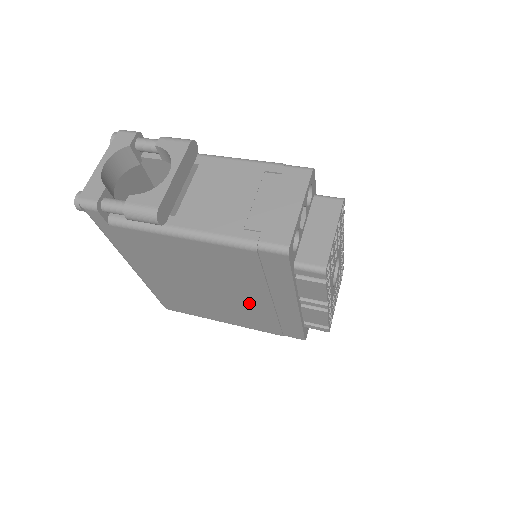
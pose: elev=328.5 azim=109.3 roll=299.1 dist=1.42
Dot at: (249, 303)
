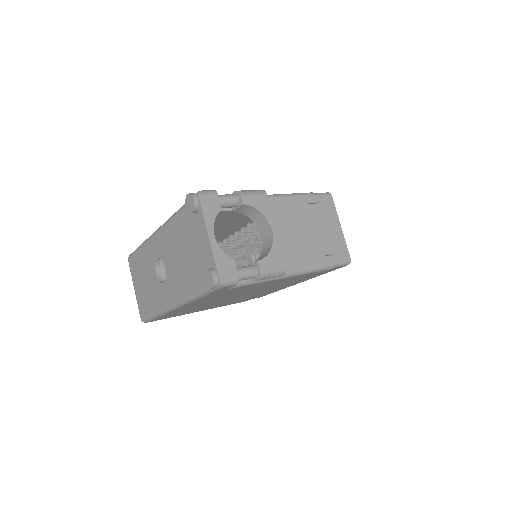
Dot at: (259, 293)
